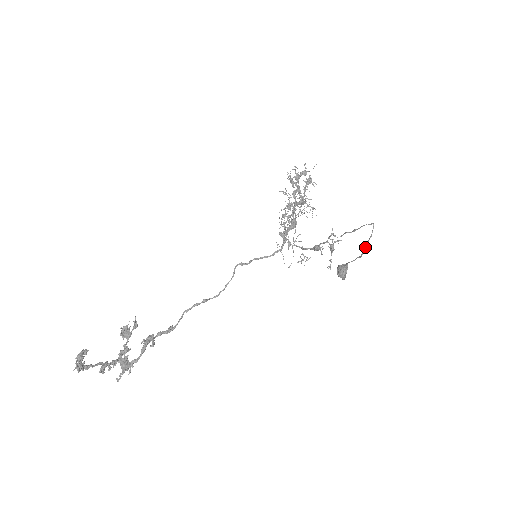
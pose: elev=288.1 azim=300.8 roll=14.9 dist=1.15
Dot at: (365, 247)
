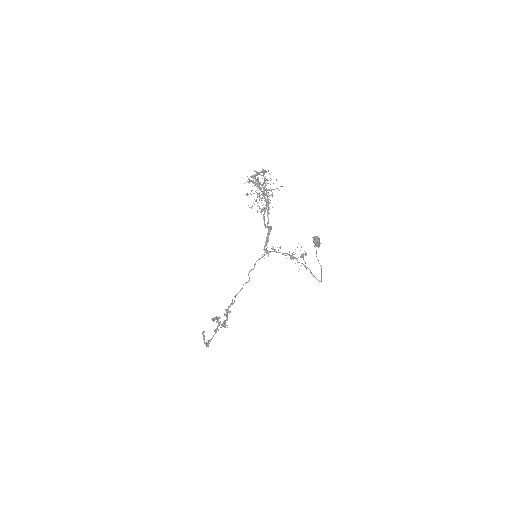
Dot at: (321, 278)
